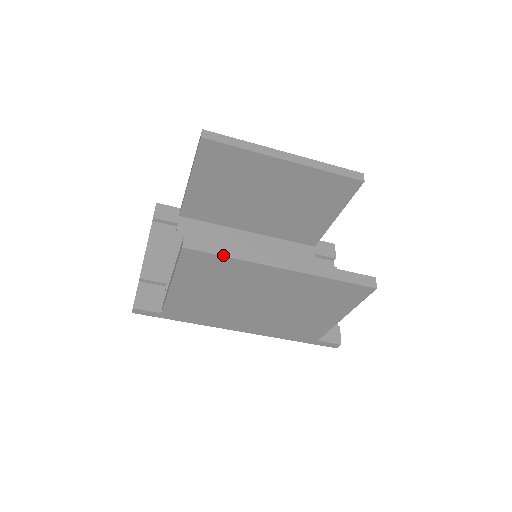
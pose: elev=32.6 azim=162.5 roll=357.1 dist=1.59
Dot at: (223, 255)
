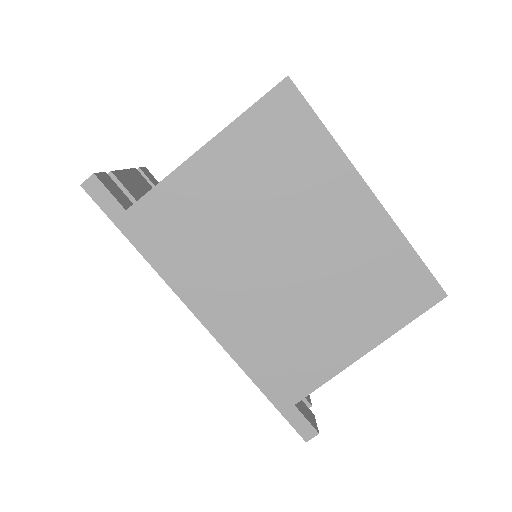
Dot at: occluded
